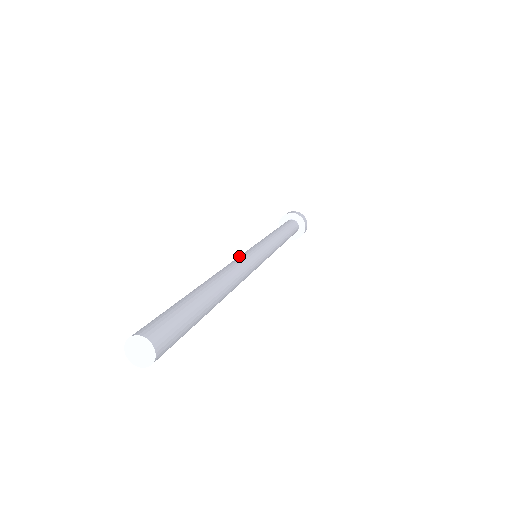
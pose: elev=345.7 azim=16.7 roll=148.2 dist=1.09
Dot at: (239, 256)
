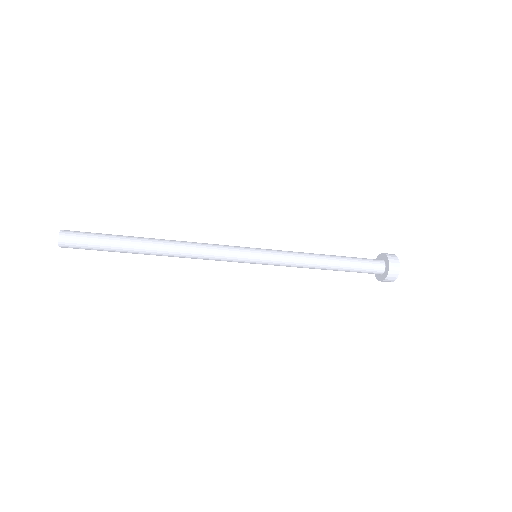
Dot at: (225, 245)
